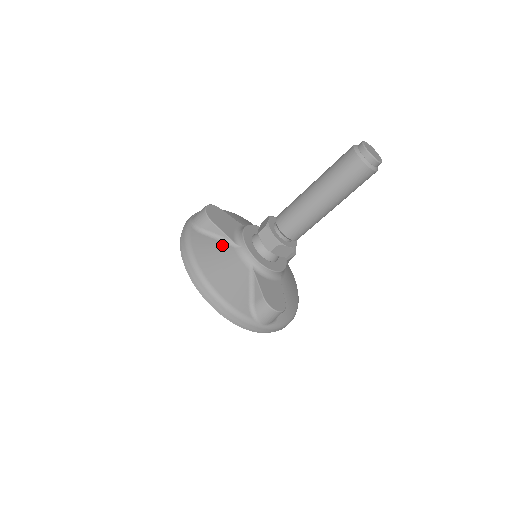
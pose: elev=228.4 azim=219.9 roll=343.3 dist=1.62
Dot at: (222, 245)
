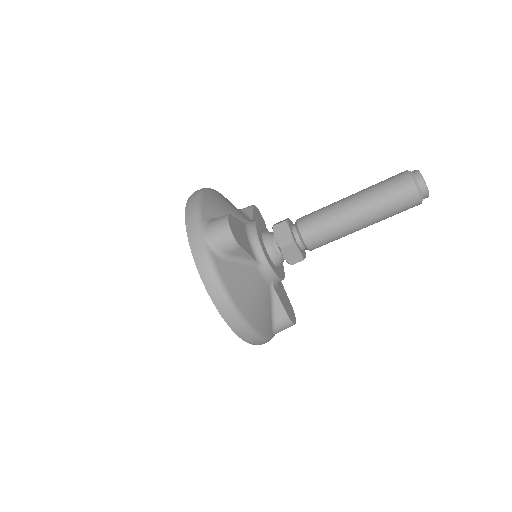
Dot at: (247, 269)
